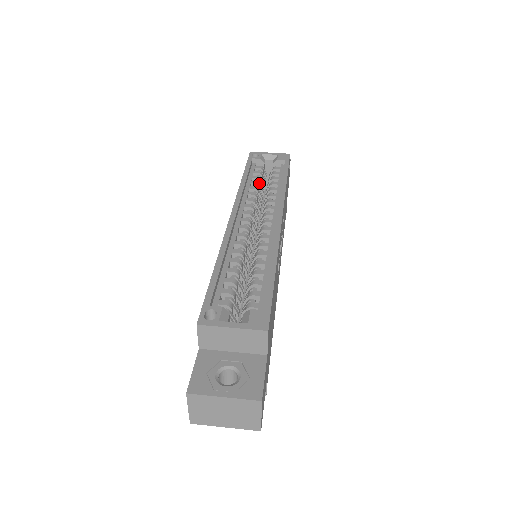
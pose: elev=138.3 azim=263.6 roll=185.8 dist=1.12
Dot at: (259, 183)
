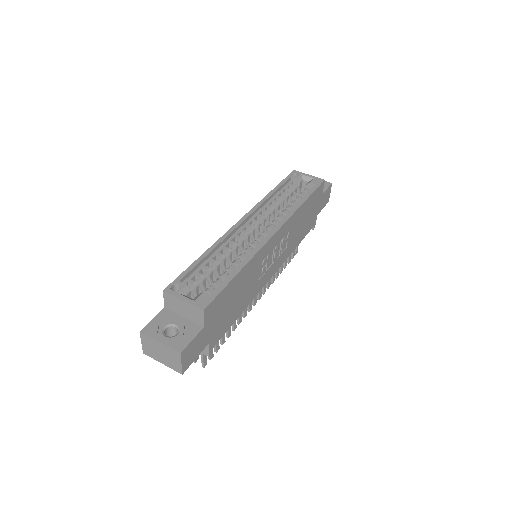
Dot at: (284, 199)
